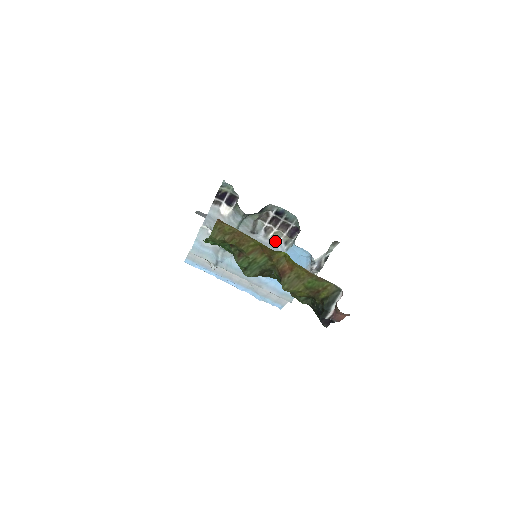
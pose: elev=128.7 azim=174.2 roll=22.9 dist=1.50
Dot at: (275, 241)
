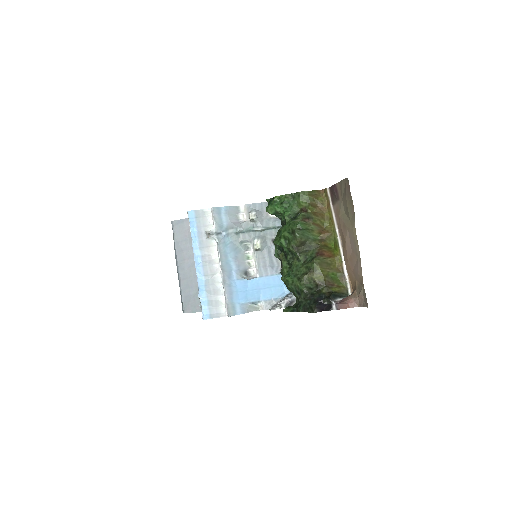
Dot at: (277, 262)
